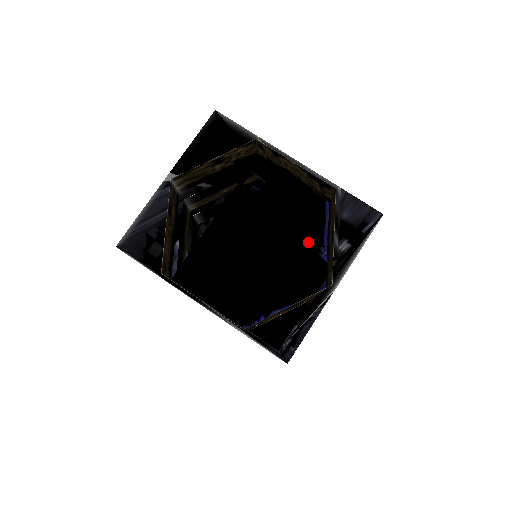
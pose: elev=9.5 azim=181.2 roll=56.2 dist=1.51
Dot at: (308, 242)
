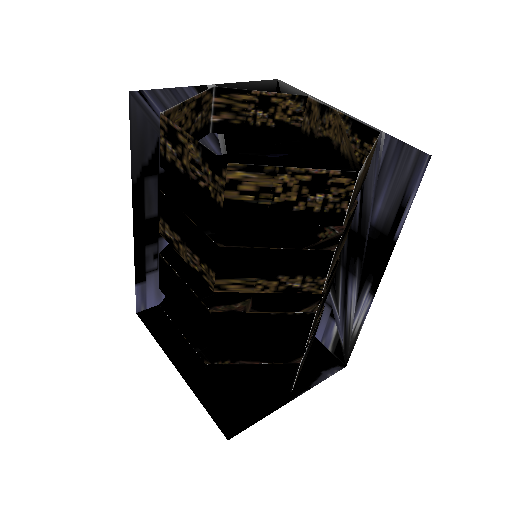
Dot at: occluded
